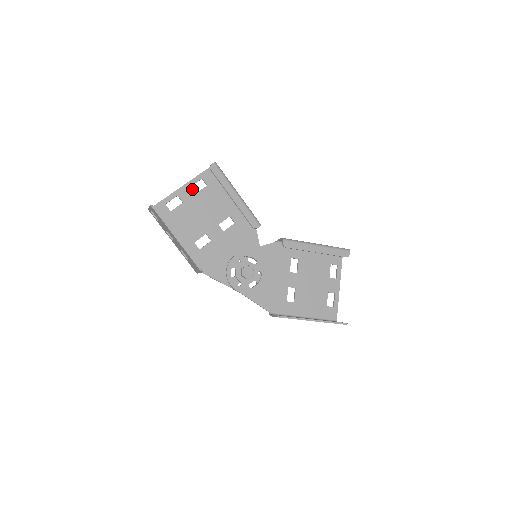
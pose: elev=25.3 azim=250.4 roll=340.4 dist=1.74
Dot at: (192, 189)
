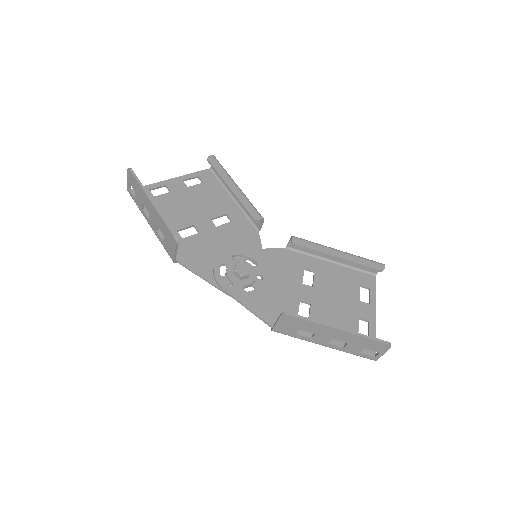
Dot at: (184, 183)
